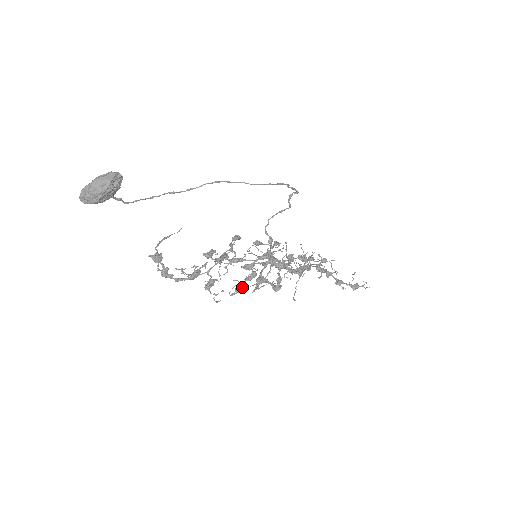
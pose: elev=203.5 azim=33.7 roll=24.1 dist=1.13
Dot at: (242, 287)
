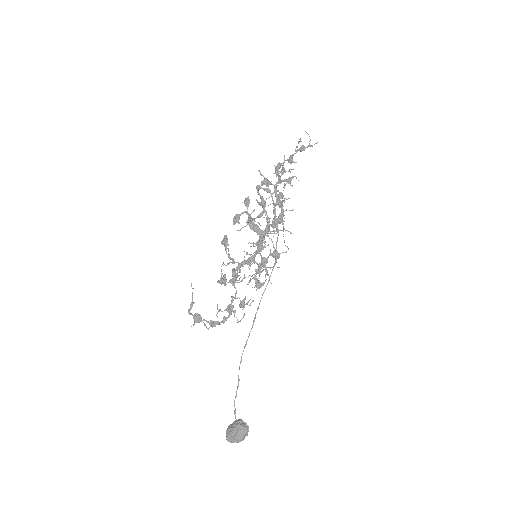
Dot at: (261, 286)
